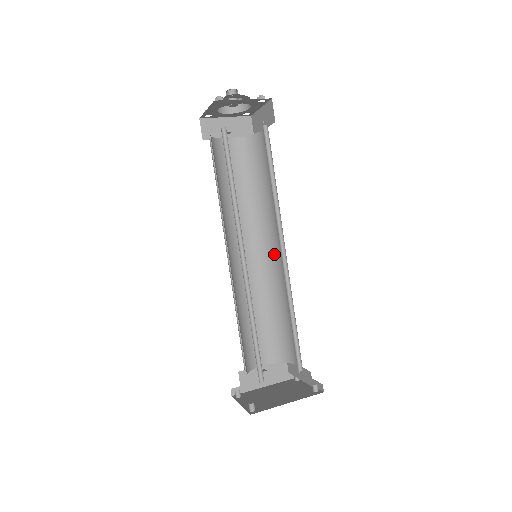
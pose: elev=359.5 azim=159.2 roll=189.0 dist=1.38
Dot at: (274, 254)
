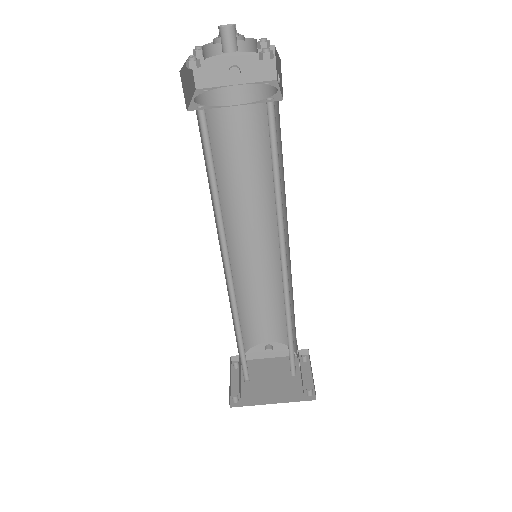
Dot at: (286, 248)
